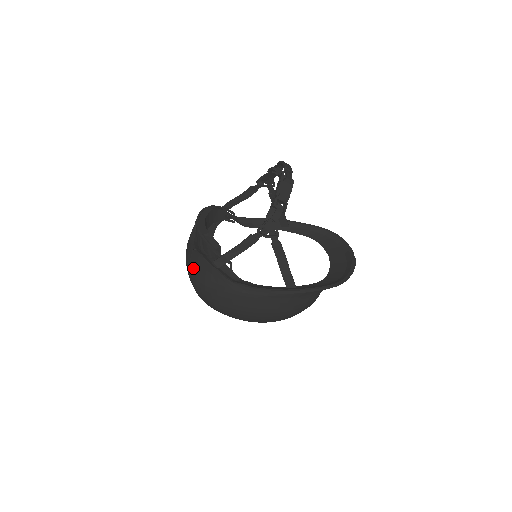
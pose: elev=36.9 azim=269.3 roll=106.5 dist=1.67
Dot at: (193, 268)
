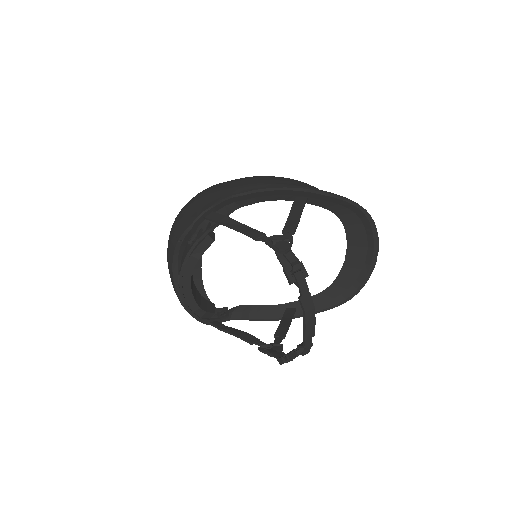
Dot at: occluded
